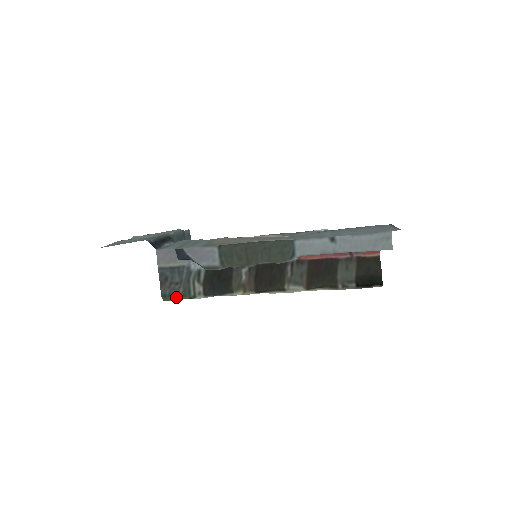
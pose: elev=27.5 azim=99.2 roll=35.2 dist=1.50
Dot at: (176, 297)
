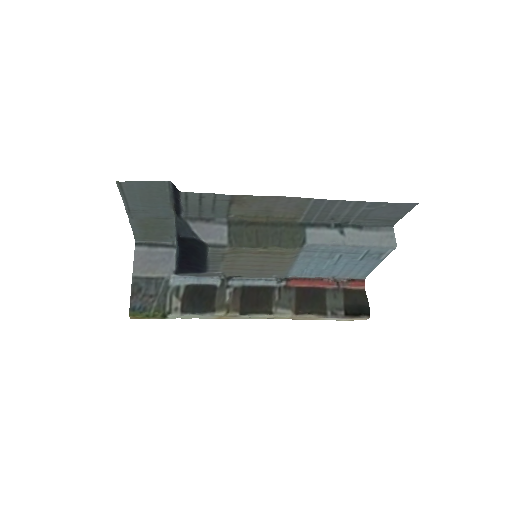
Dot at: (147, 311)
